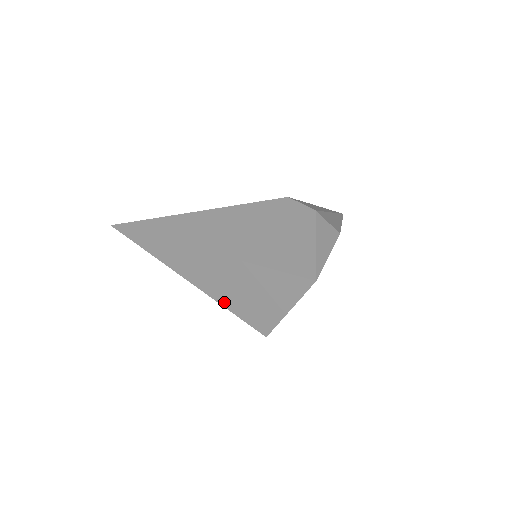
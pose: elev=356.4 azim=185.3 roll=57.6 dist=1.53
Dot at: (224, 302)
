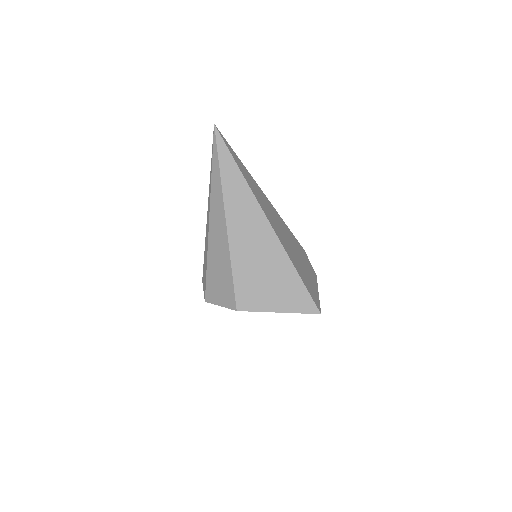
Dot at: (236, 261)
